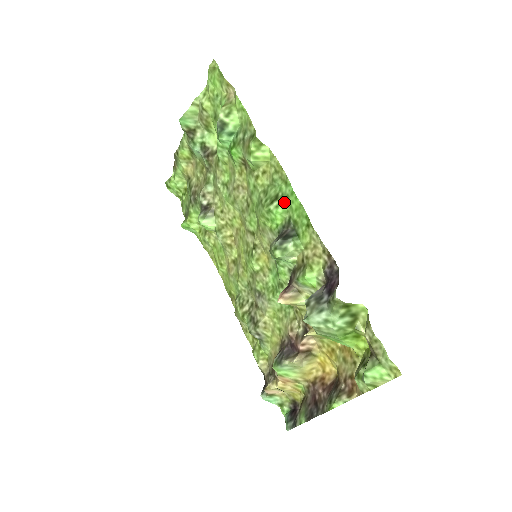
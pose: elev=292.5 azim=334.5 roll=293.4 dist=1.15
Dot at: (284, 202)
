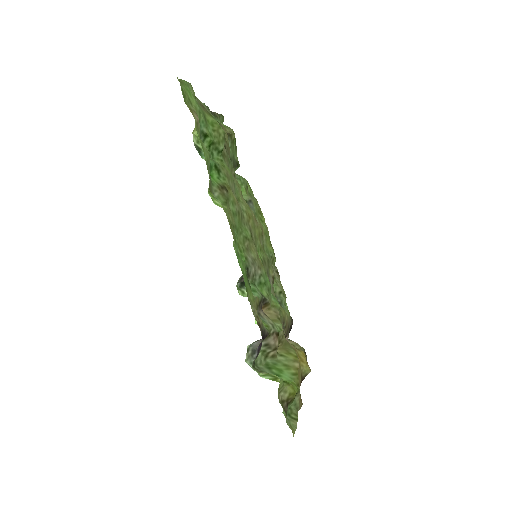
Dot at: (239, 254)
